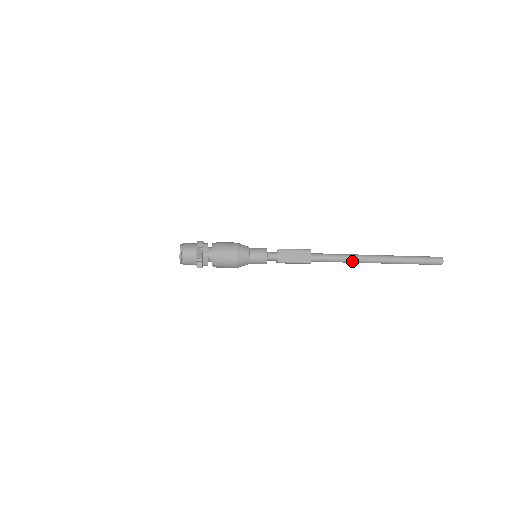
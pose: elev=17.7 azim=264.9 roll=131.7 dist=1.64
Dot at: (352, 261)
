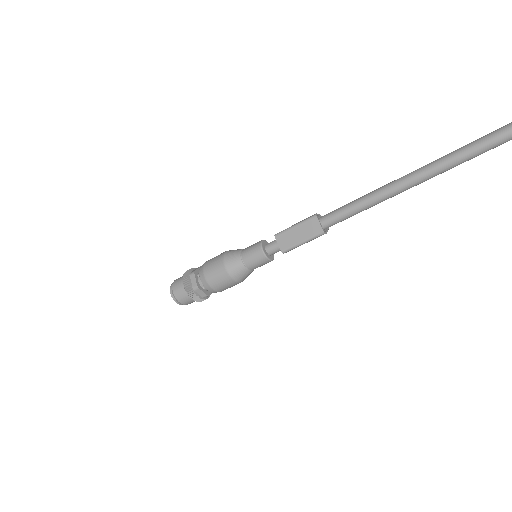
Dot at: (385, 198)
